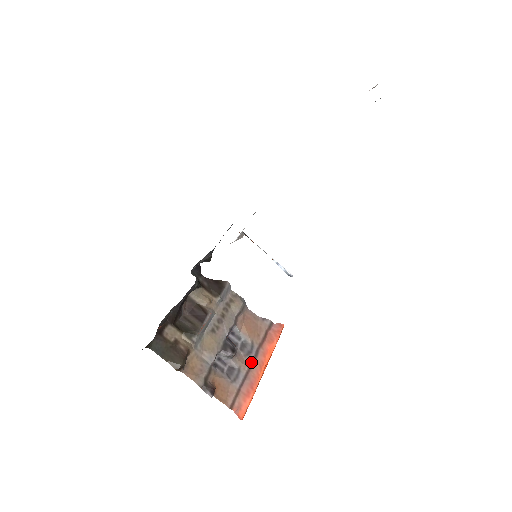
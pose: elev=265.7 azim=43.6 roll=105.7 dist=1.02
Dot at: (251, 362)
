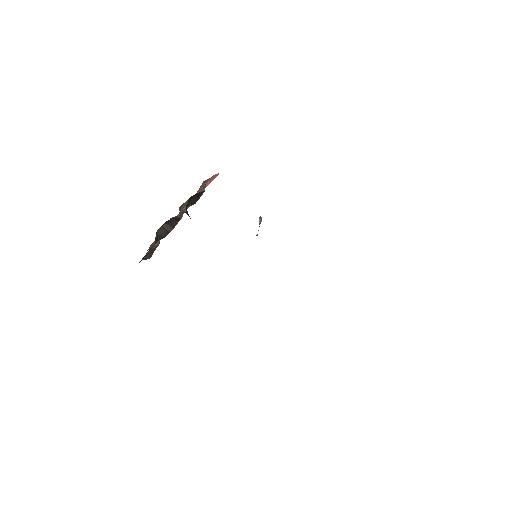
Dot at: (185, 207)
